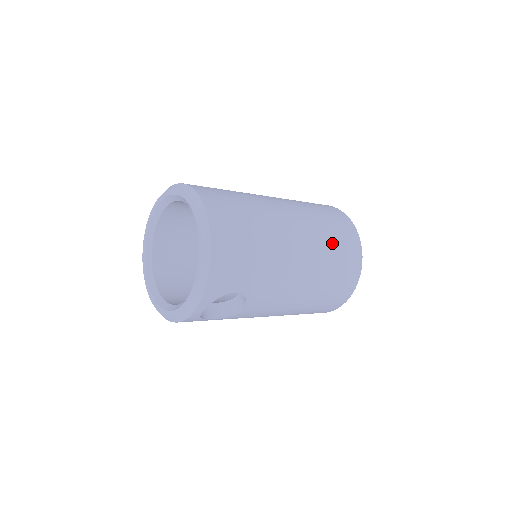
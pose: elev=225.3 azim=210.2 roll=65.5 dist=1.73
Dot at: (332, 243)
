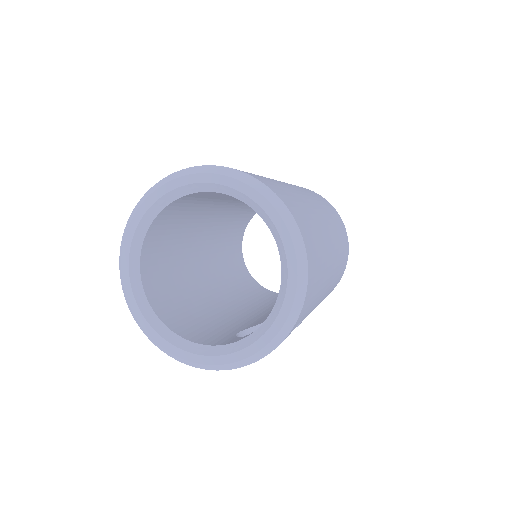
Dot at: (341, 237)
